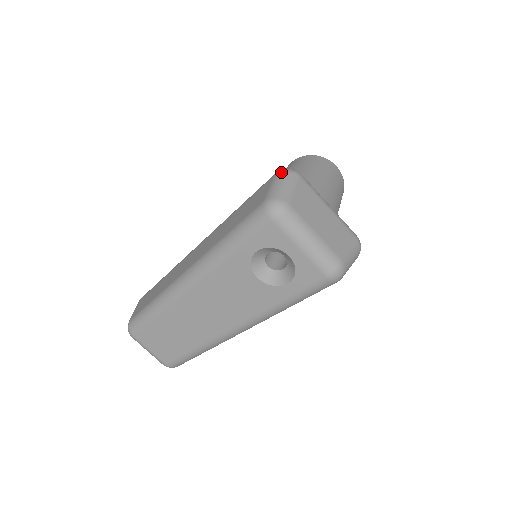
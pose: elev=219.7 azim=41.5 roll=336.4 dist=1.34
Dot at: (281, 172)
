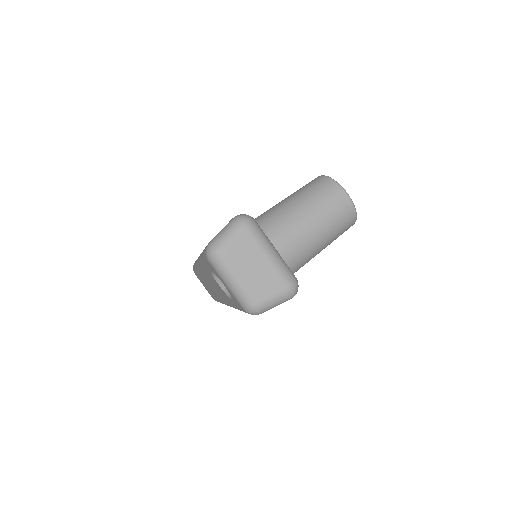
Dot at: (233, 219)
